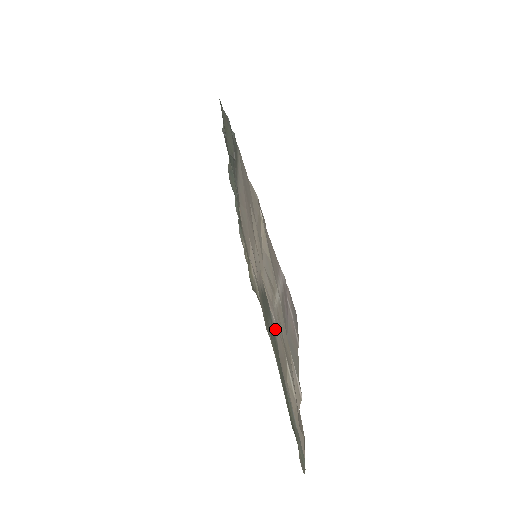
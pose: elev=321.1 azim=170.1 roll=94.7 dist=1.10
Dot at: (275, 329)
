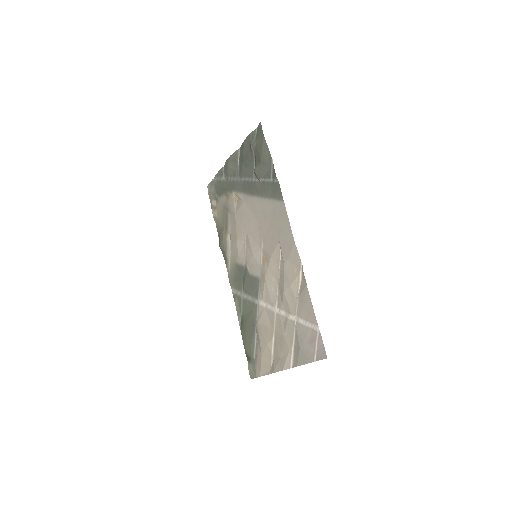
Dot at: (260, 308)
